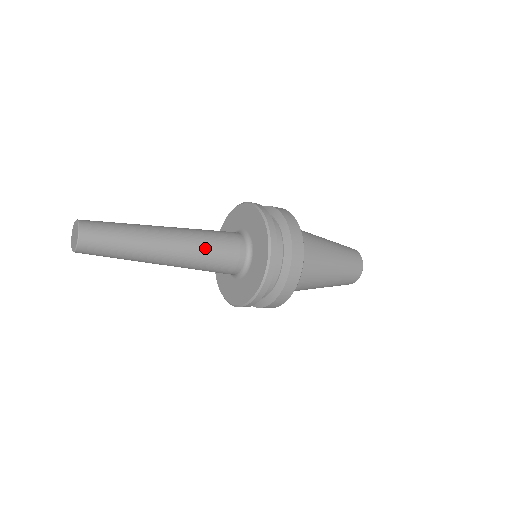
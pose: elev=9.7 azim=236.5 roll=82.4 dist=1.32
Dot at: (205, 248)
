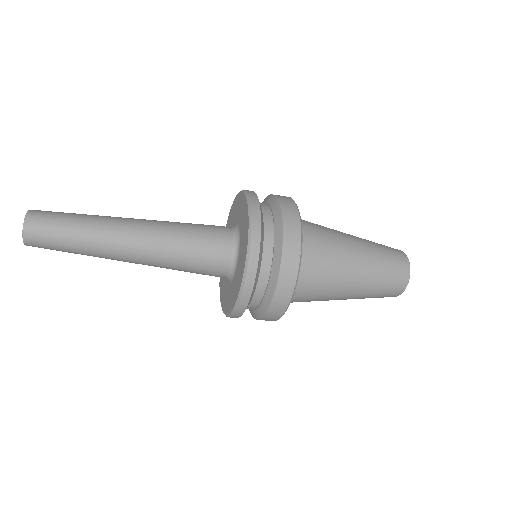
Dot at: (178, 232)
